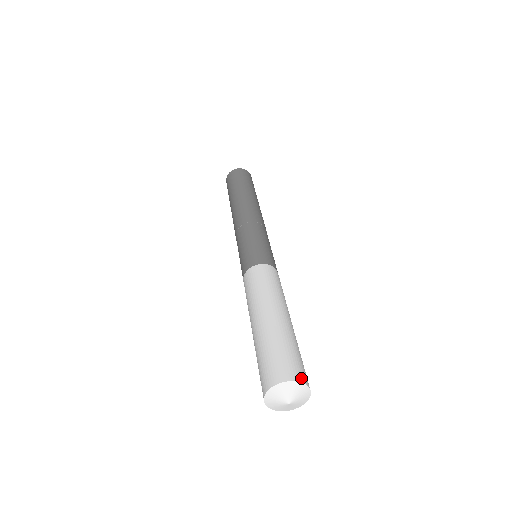
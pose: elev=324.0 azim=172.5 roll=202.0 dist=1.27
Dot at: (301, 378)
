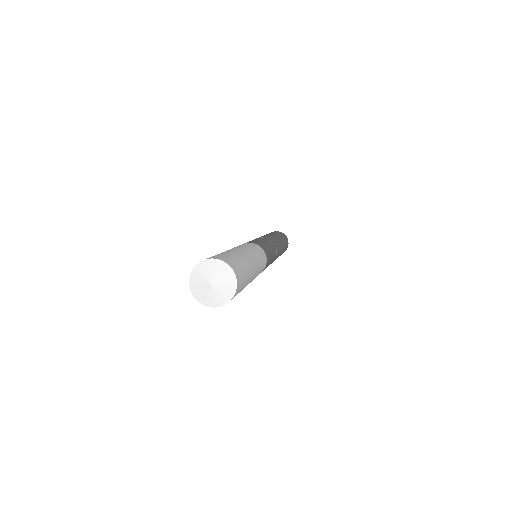
Dot at: (235, 270)
